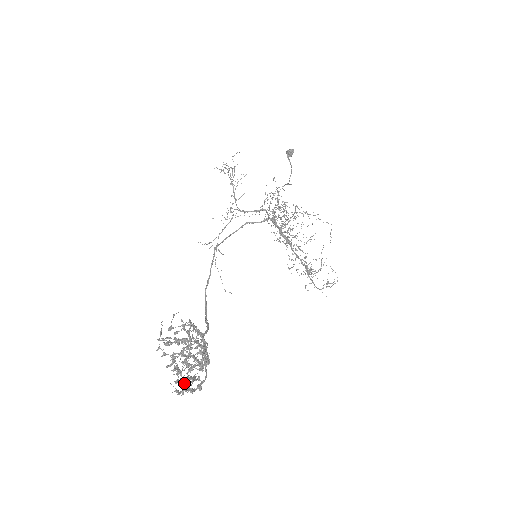
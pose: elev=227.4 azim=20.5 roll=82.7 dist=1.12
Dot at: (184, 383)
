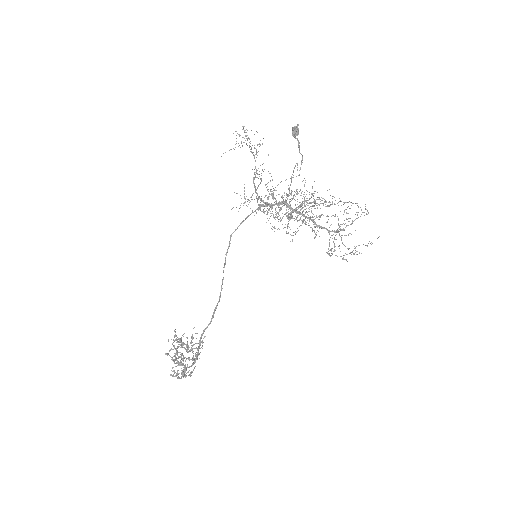
Dot at: occluded
